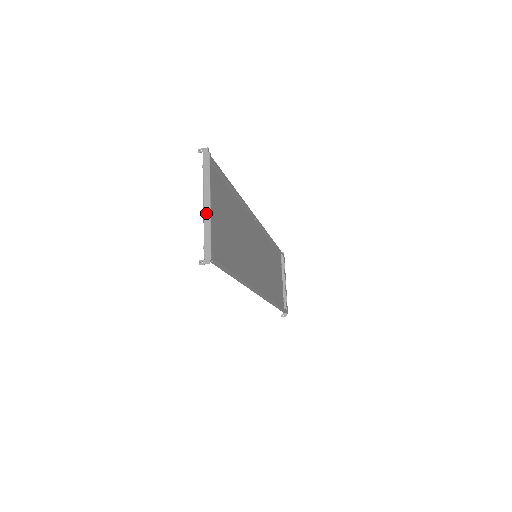
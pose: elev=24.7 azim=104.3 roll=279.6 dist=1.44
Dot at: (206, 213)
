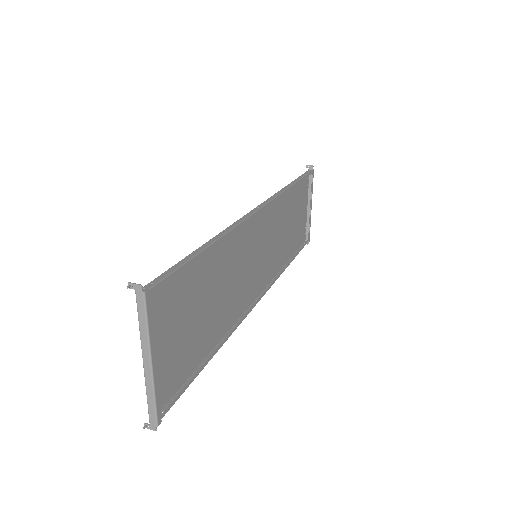
Dot at: (147, 375)
